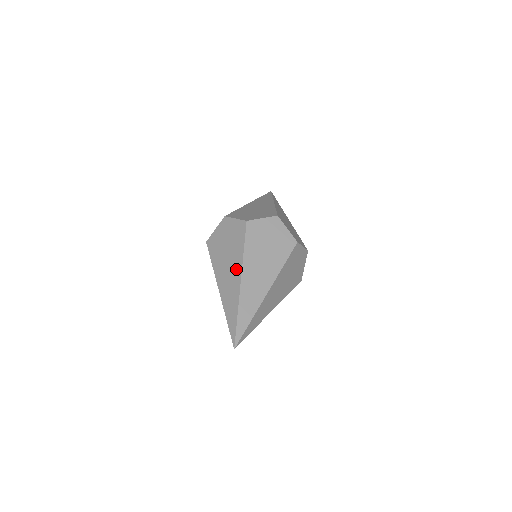
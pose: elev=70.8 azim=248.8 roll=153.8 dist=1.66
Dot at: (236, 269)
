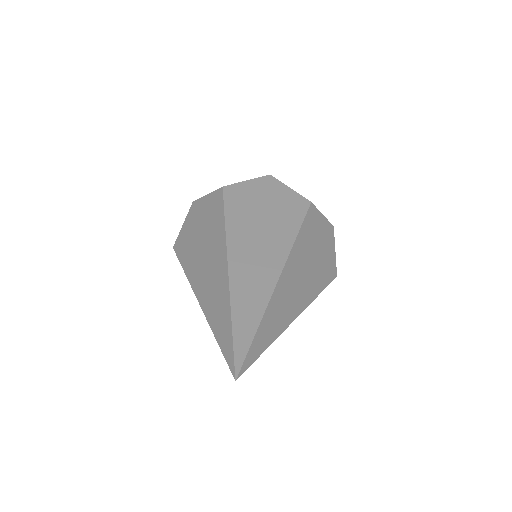
Dot at: (218, 255)
